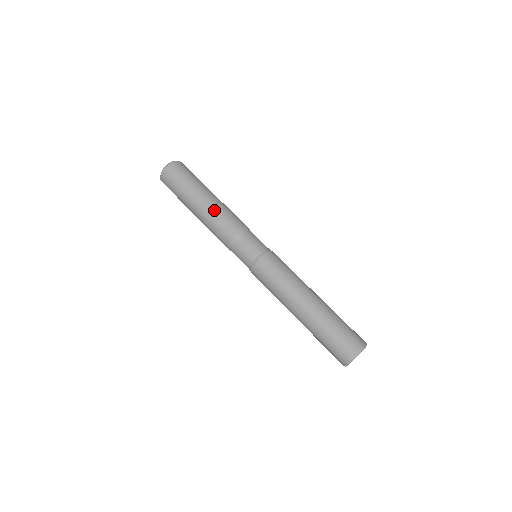
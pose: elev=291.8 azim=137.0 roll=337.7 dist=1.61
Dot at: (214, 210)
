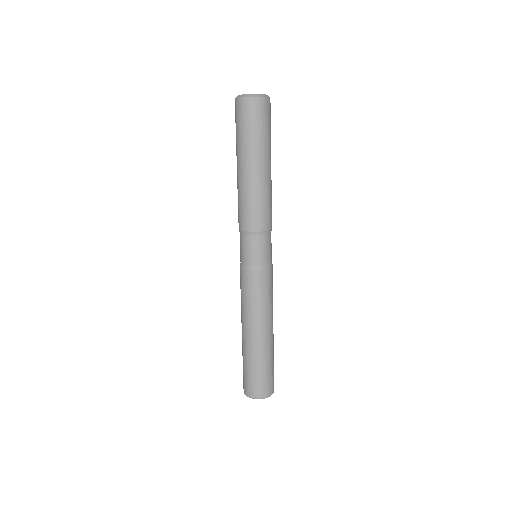
Dot at: (267, 189)
